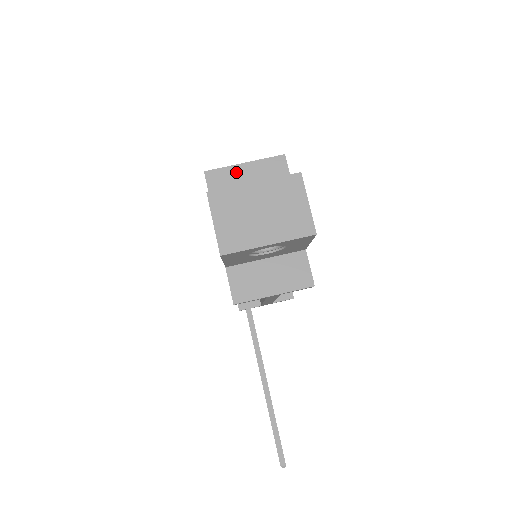
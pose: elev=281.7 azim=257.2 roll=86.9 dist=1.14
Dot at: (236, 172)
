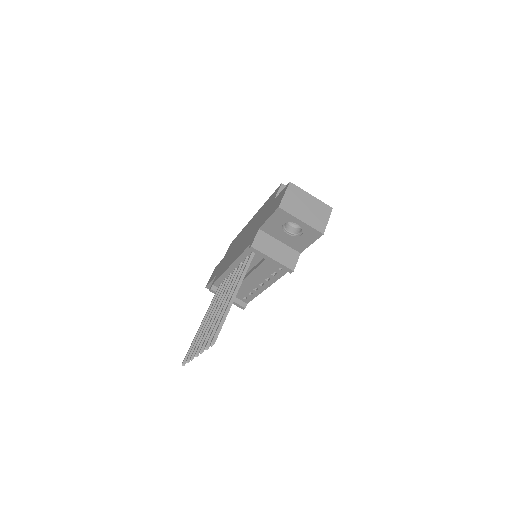
Dot at: occluded
